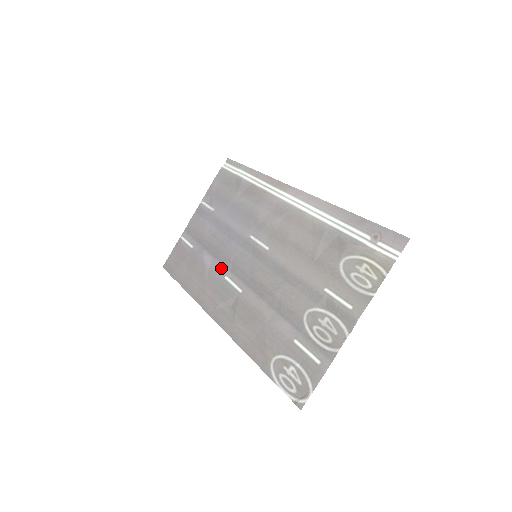
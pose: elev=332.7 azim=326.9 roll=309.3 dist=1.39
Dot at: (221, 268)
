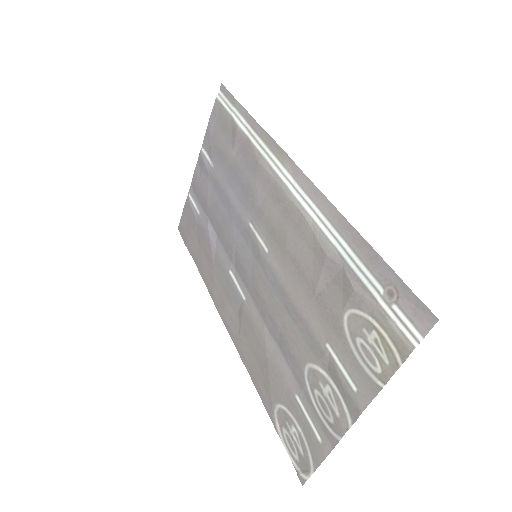
Dot at: (225, 257)
